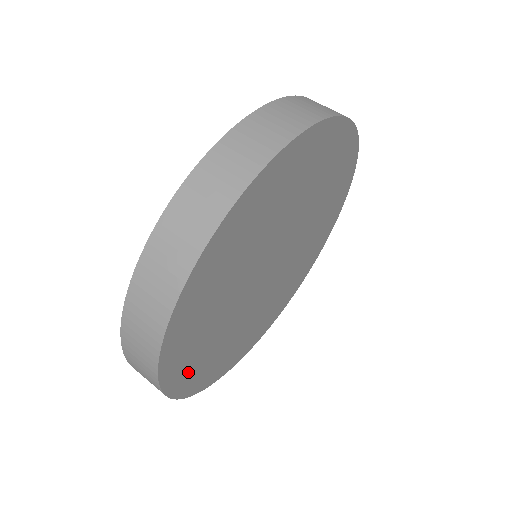
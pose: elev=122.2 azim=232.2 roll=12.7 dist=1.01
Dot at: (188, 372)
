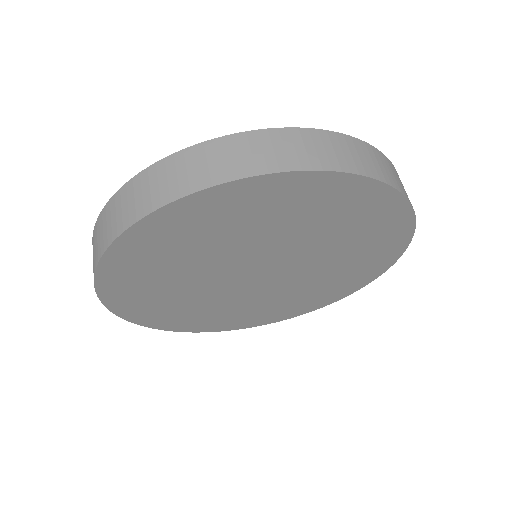
Dot at: (127, 276)
